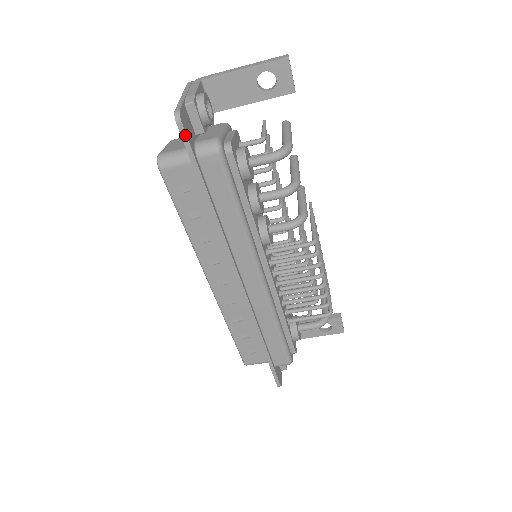
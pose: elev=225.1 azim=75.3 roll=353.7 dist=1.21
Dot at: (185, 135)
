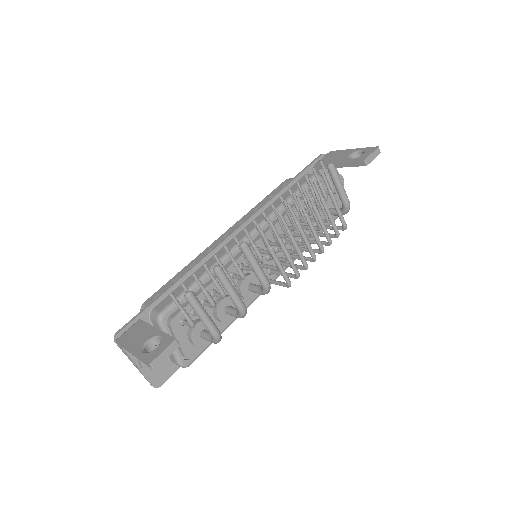
Dot at: (168, 378)
